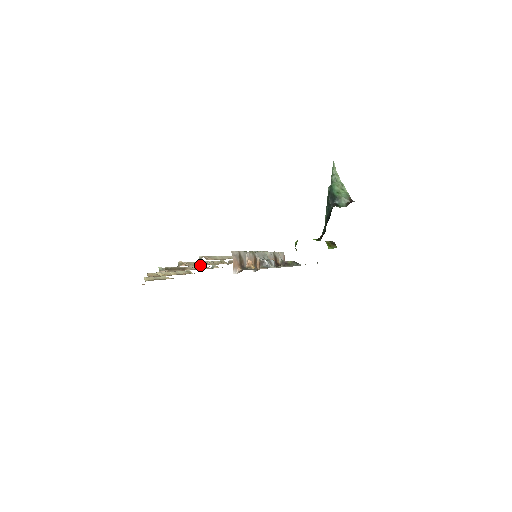
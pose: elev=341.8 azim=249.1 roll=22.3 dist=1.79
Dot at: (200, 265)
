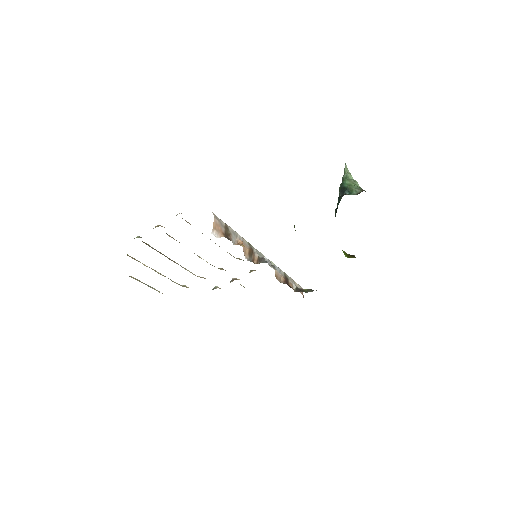
Dot at: occluded
